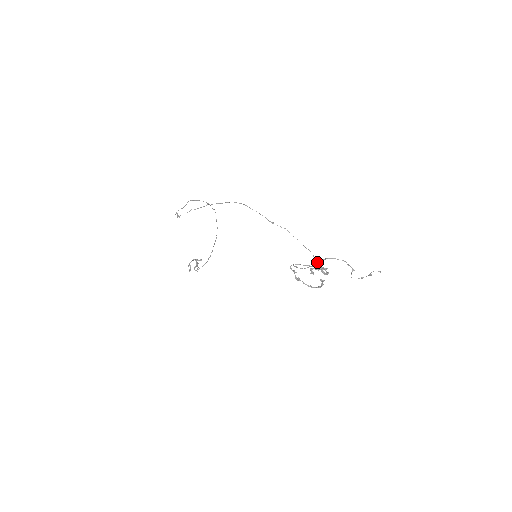
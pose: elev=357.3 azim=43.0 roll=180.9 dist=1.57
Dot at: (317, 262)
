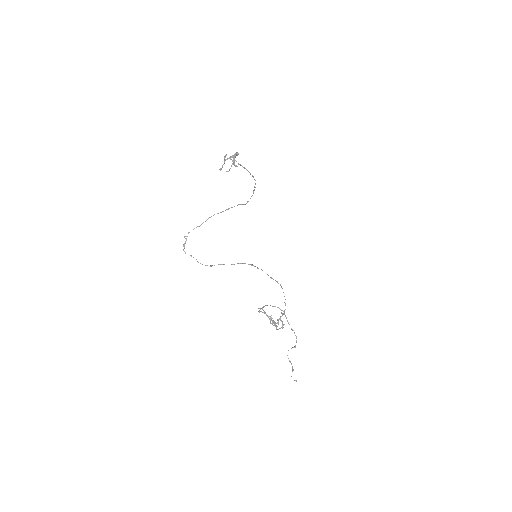
Dot at: (284, 314)
